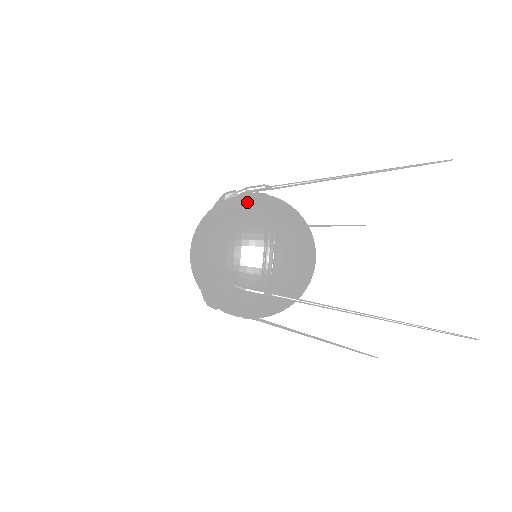
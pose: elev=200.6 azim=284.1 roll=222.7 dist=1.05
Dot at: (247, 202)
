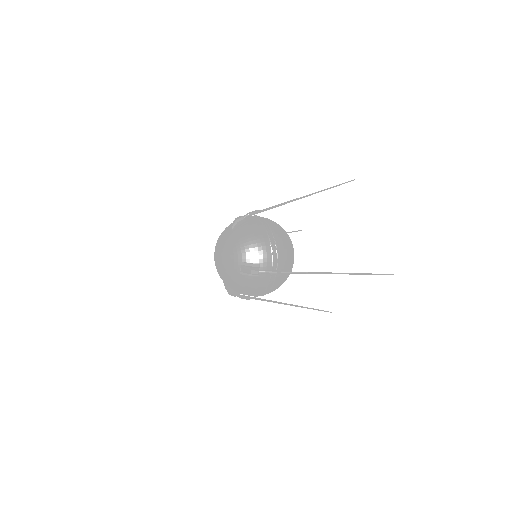
Dot at: (251, 222)
